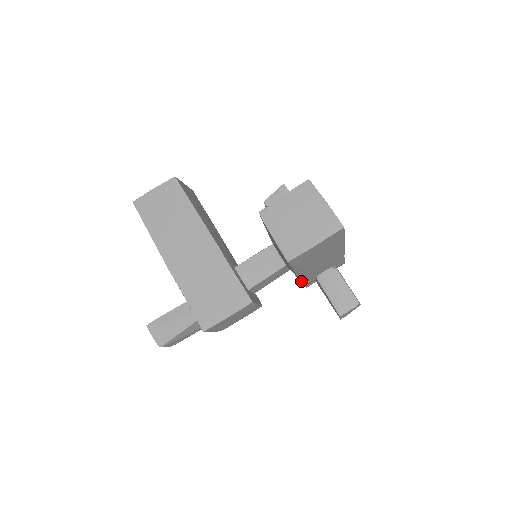
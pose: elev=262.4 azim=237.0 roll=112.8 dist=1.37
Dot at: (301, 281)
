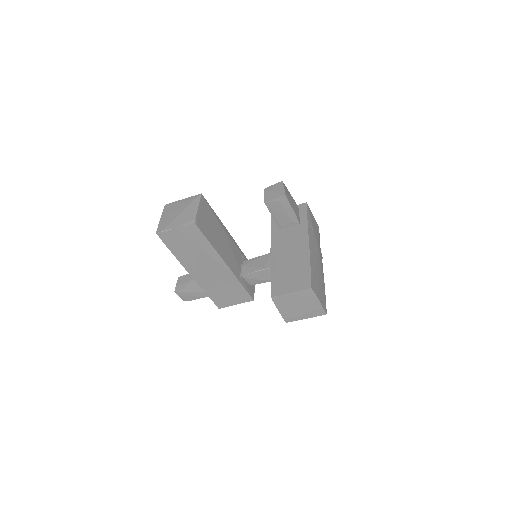
Dot at: occluded
